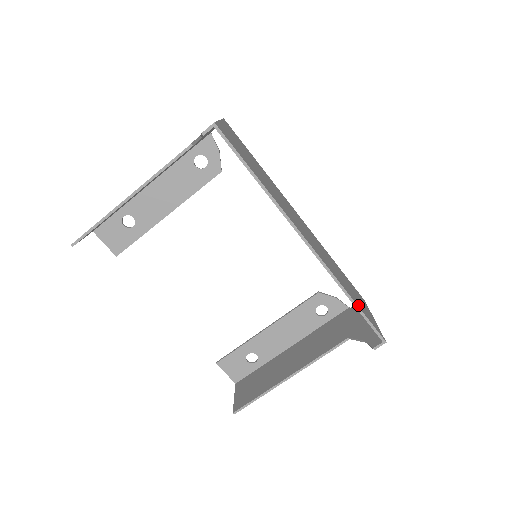
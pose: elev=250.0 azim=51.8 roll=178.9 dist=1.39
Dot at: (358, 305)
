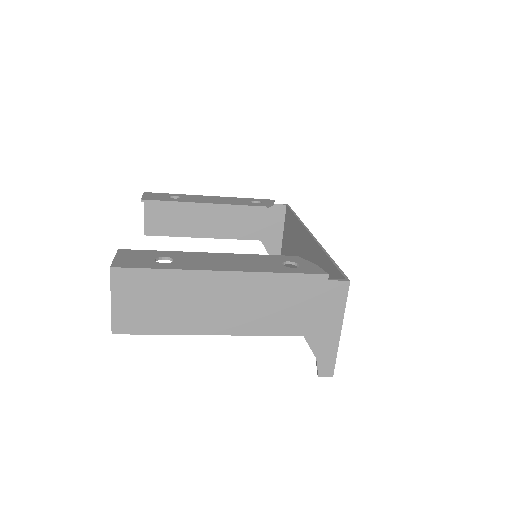
Dot at: occluded
